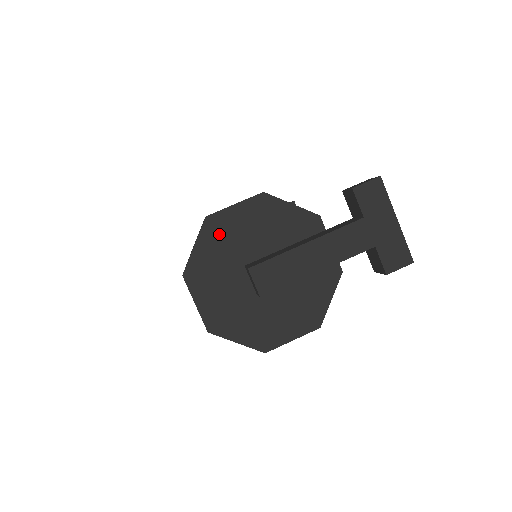
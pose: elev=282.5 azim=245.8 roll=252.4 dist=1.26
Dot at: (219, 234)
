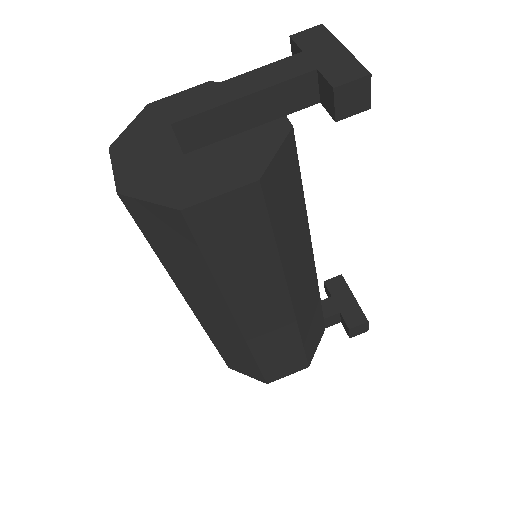
Dot at: (157, 114)
